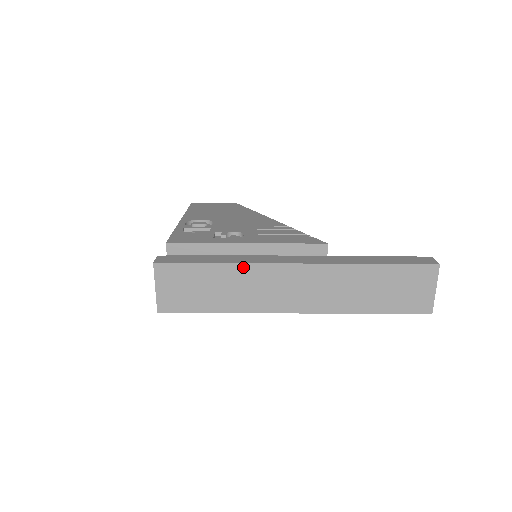
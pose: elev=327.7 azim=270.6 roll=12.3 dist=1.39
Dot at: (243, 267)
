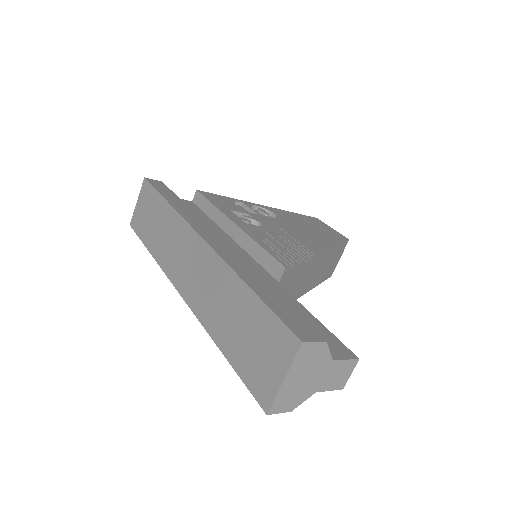
Dot at: (175, 215)
